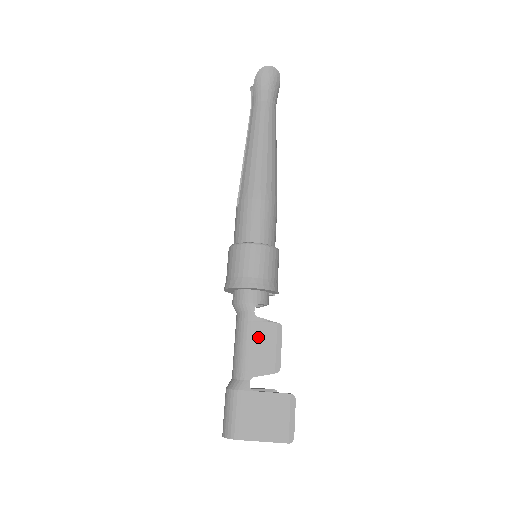
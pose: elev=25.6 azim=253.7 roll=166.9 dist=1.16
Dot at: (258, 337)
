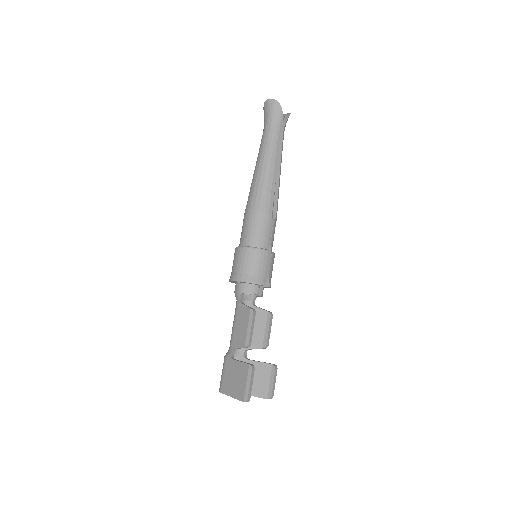
Dot at: (240, 319)
